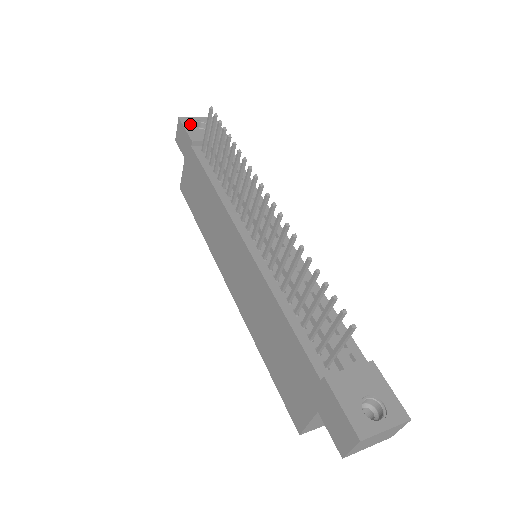
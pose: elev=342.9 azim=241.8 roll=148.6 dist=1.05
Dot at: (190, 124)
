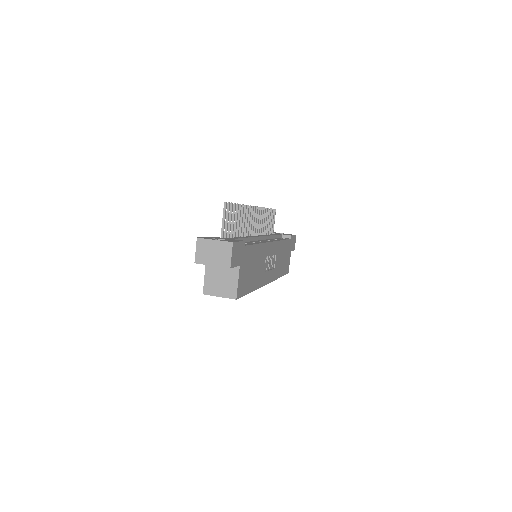
Dot at: occluded
